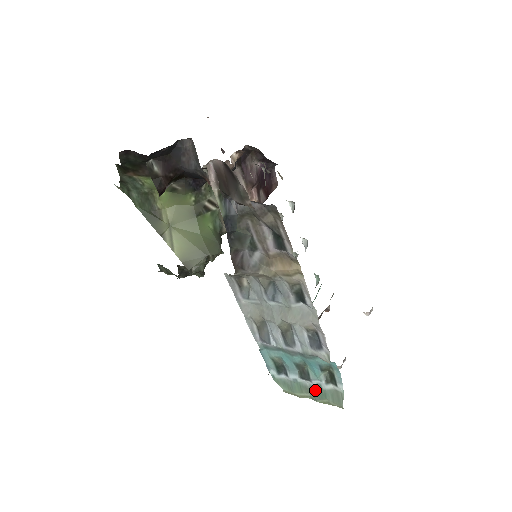
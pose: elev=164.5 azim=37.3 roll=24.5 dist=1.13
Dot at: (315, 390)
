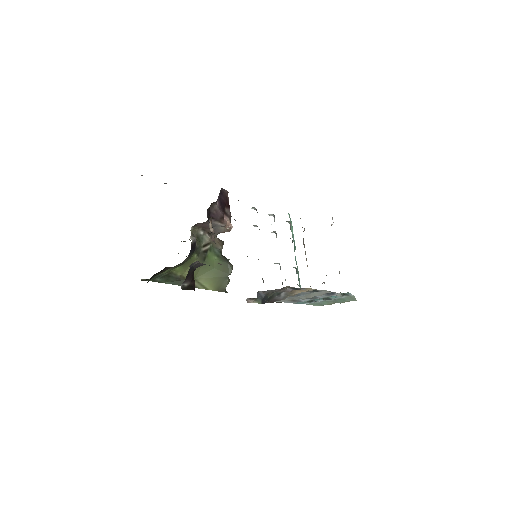
Dot at: (337, 300)
